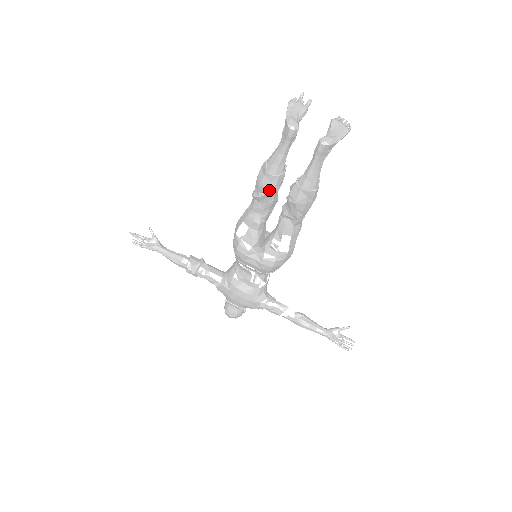
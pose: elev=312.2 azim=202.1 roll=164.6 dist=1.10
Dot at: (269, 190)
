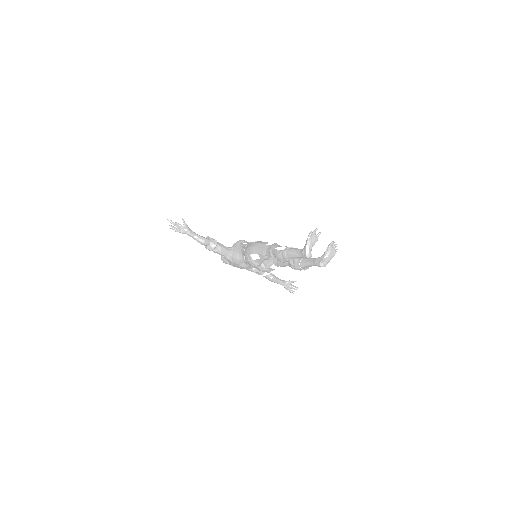
Dot at: (283, 262)
